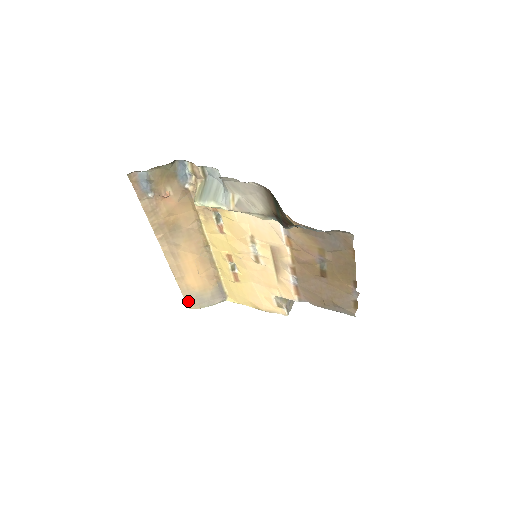
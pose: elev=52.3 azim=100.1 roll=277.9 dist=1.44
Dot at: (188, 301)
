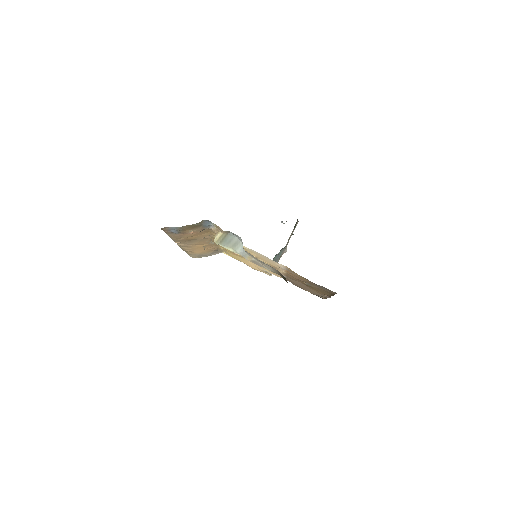
Dot at: (191, 256)
